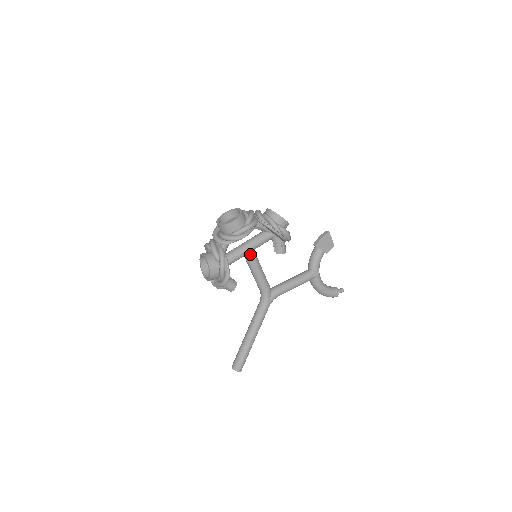
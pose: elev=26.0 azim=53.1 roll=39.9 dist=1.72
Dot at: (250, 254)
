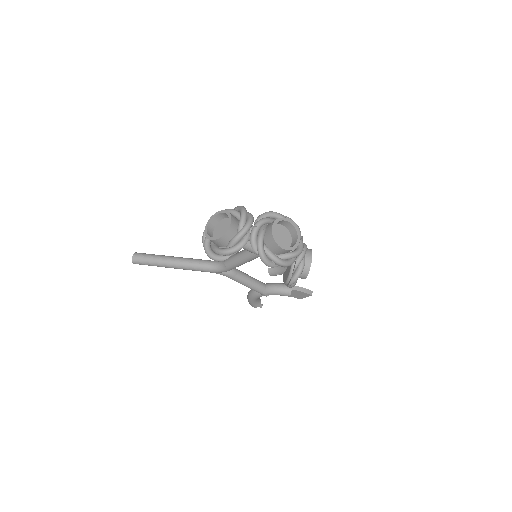
Dot at: (255, 256)
